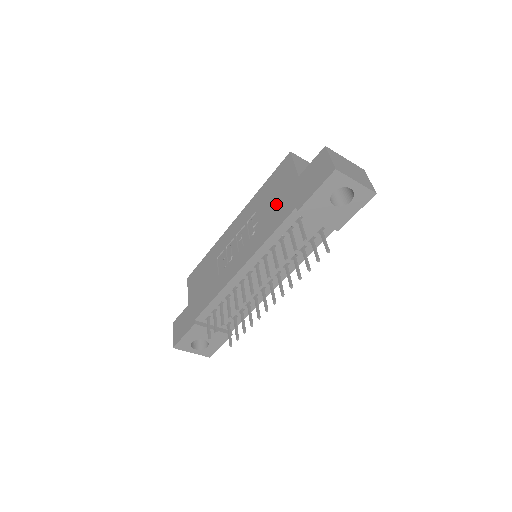
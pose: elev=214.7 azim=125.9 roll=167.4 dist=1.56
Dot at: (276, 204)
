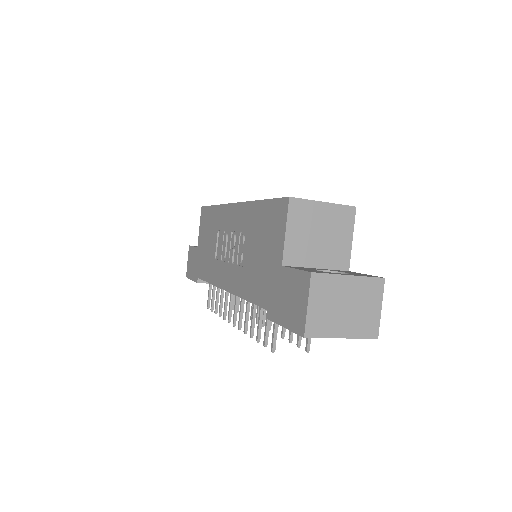
Dot at: (259, 264)
